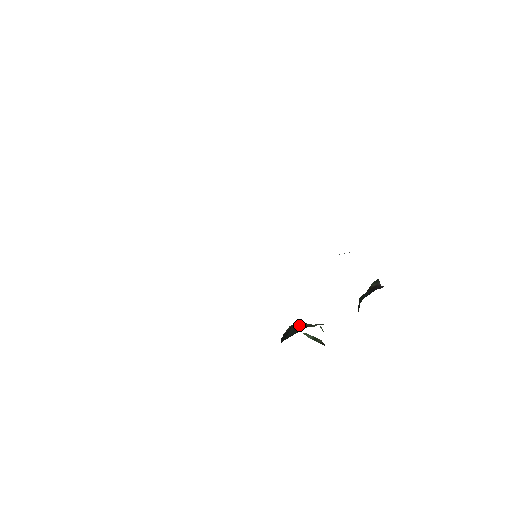
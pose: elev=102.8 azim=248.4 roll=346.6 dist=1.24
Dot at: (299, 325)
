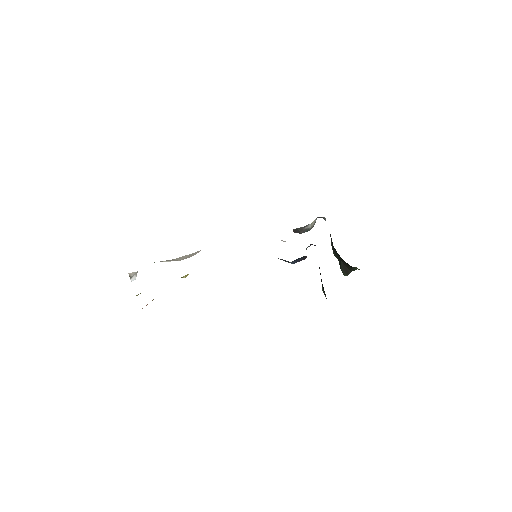
Dot at: occluded
